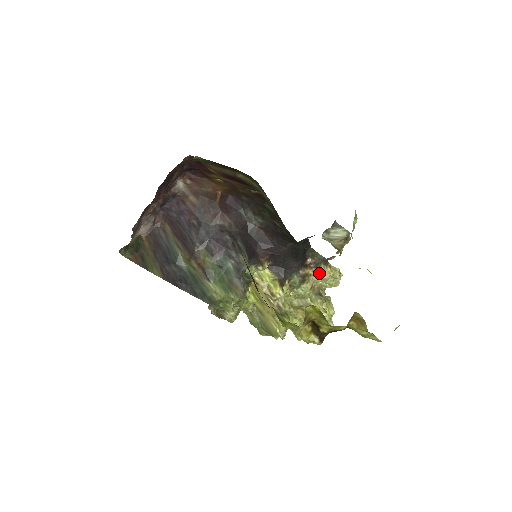
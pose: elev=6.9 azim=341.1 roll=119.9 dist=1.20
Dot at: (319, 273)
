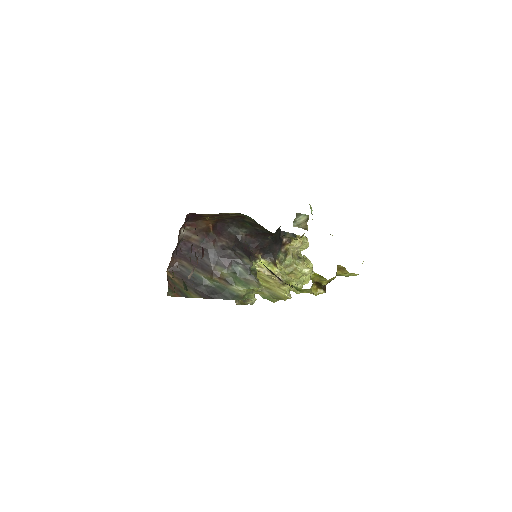
Dot at: (294, 245)
